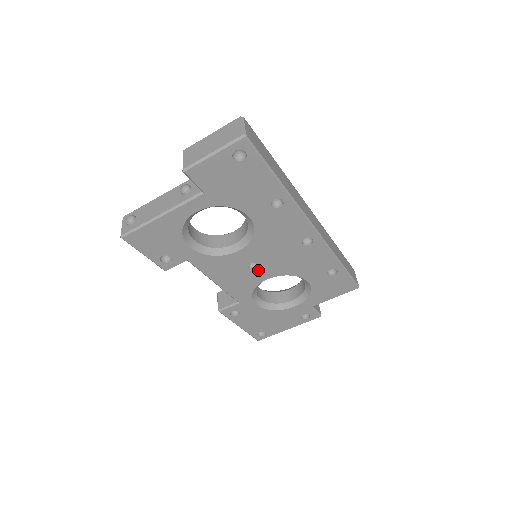
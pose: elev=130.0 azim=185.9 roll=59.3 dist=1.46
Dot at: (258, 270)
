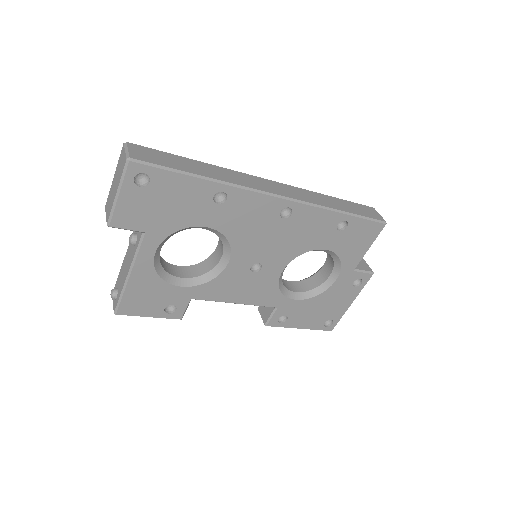
Dot at: (265, 268)
